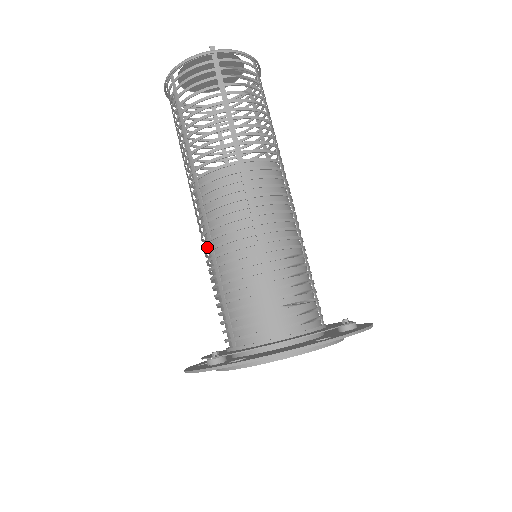
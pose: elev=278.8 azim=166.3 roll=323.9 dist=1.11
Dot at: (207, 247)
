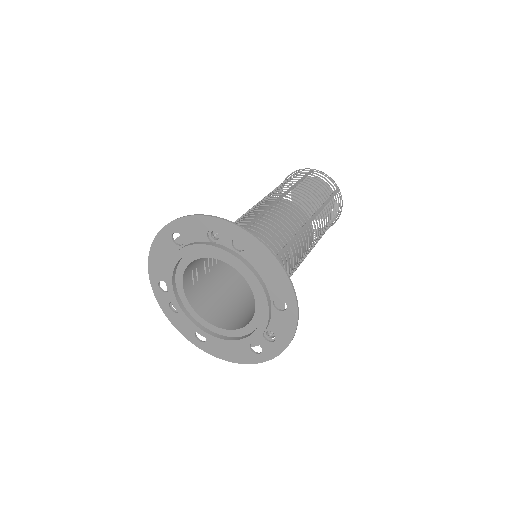
Dot at: (249, 216)
